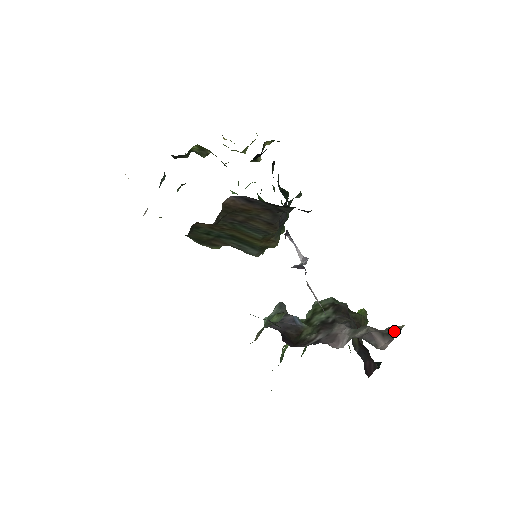
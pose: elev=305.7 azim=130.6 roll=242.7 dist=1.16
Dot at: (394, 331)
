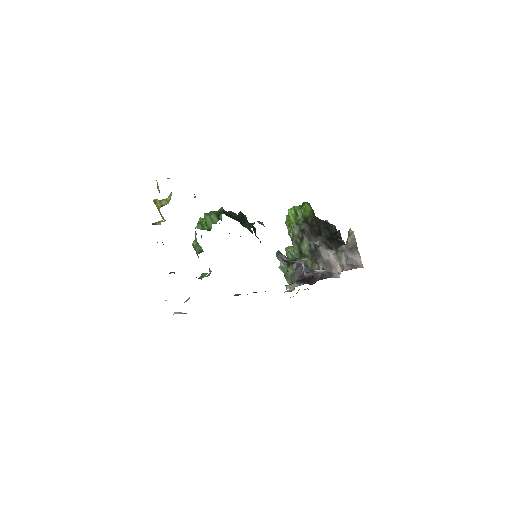
Dot at: (354, 243)
